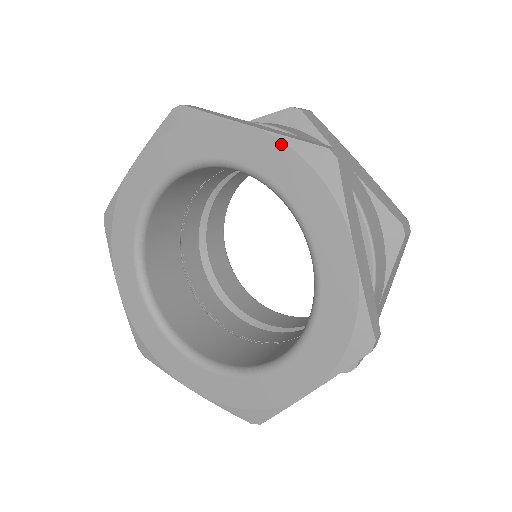
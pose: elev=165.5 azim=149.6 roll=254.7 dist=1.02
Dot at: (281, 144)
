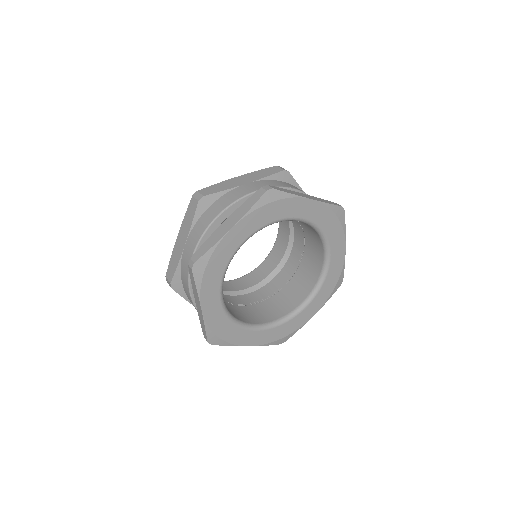
Dot at: (252, 213)
